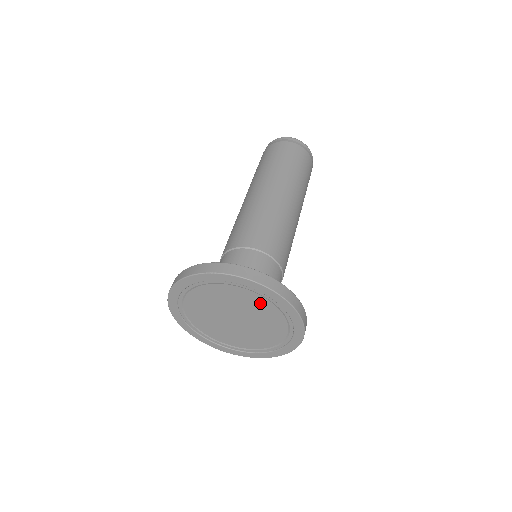
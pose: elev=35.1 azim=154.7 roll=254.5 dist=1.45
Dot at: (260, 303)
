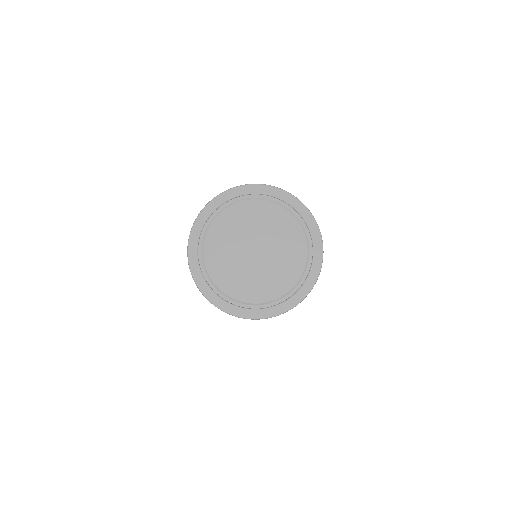
Dot at: (297, 248)
